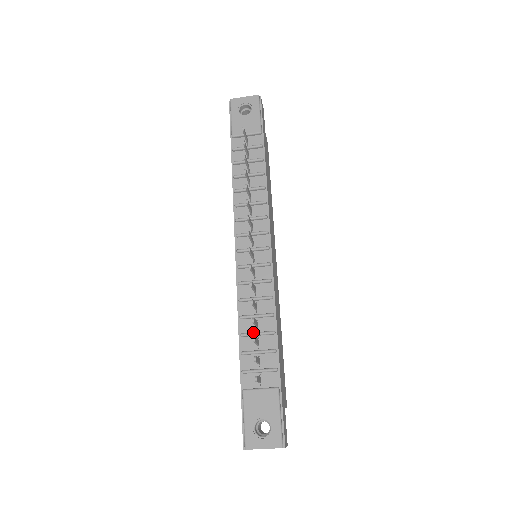
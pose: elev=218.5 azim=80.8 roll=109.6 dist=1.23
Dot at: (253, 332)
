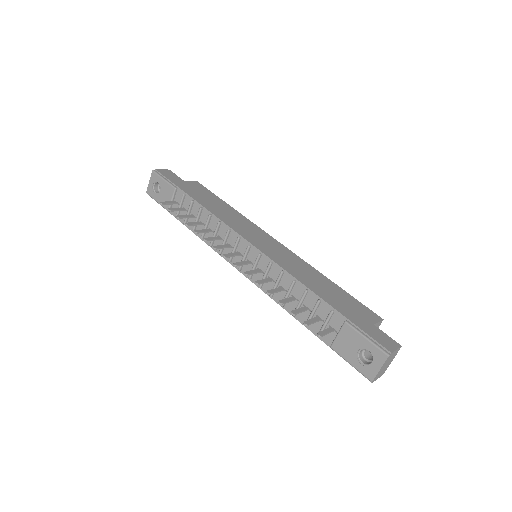
Dot at: (296, 306)
